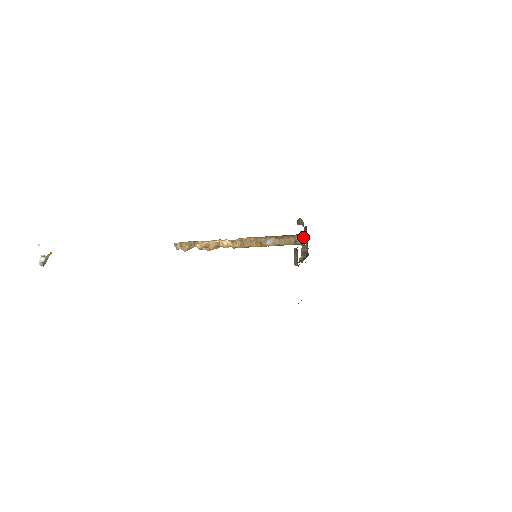
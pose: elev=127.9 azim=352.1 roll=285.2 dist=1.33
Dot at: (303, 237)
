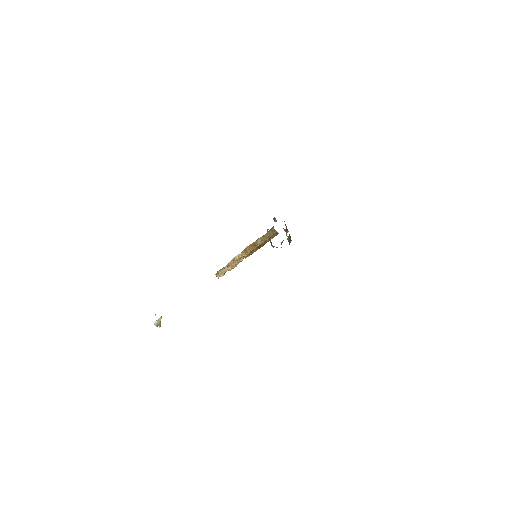
Dot at: (286, 230)
